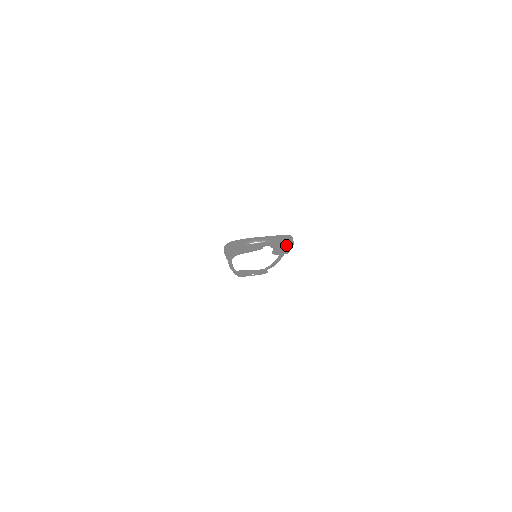
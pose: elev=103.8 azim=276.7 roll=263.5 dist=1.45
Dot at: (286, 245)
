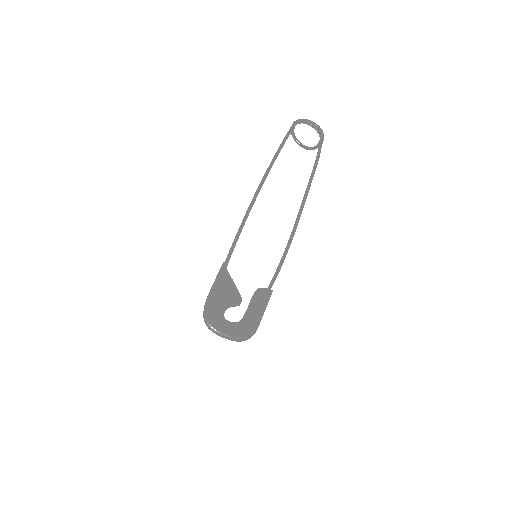
Dot at: occluded
